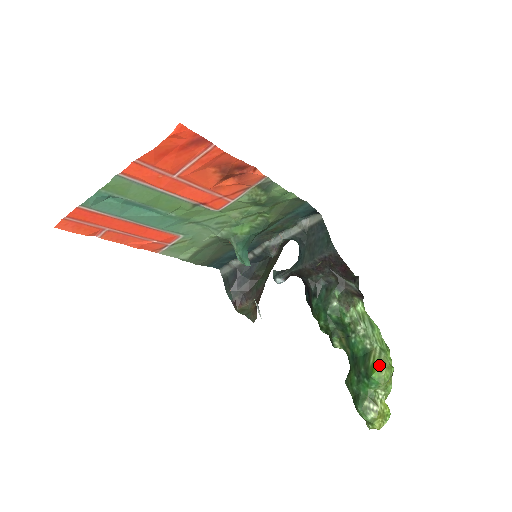
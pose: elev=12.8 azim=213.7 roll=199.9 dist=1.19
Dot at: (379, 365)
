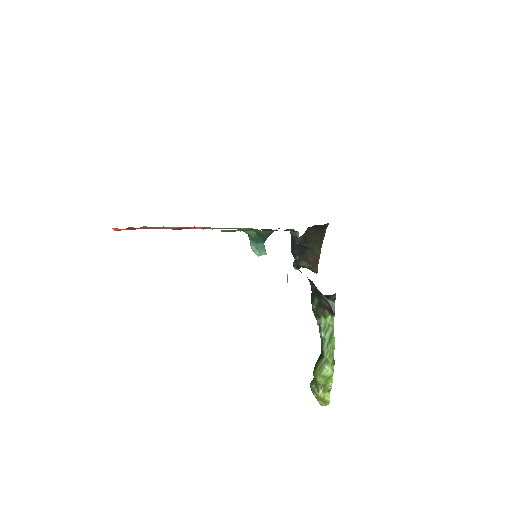
Dot at: (318, 371)
